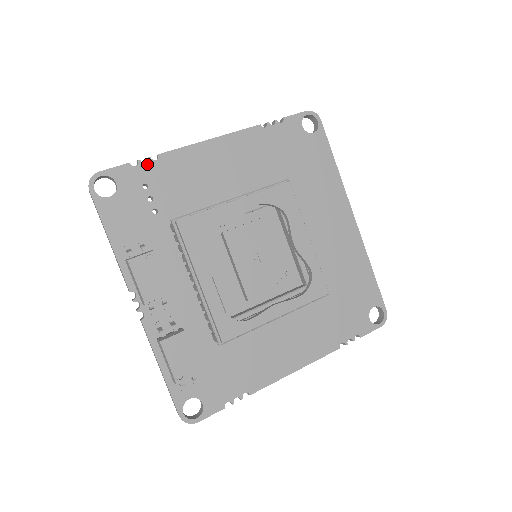
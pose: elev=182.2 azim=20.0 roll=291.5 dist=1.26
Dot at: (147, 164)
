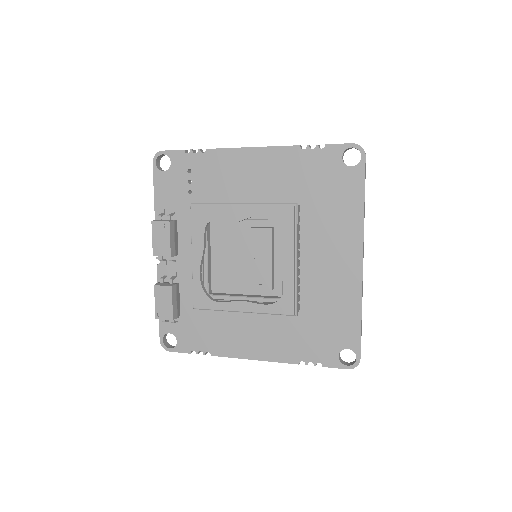
Dot at: (196, 154)
